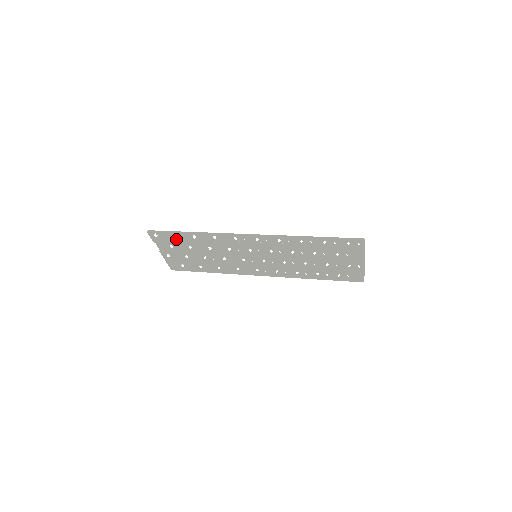
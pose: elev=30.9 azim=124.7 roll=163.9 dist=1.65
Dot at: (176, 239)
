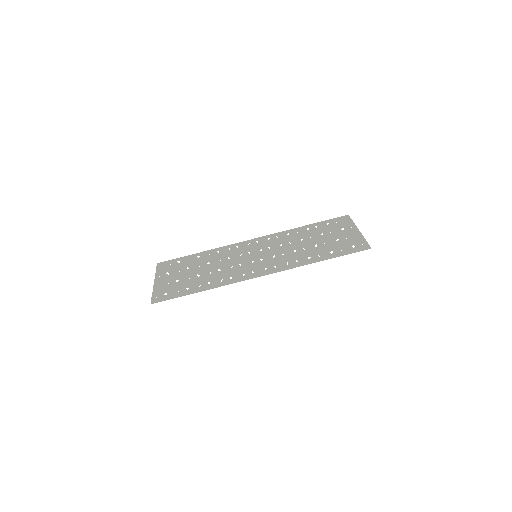
Dot at: occluded
